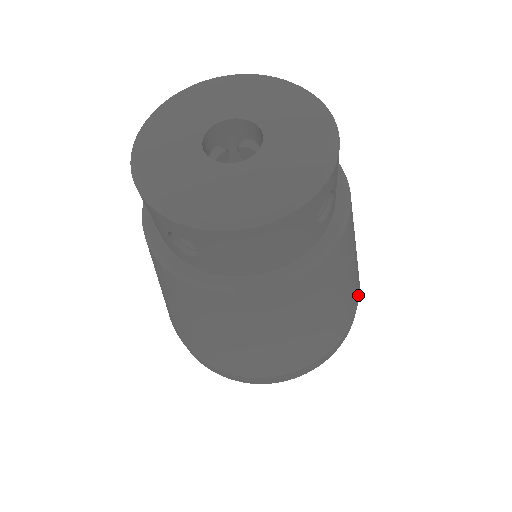
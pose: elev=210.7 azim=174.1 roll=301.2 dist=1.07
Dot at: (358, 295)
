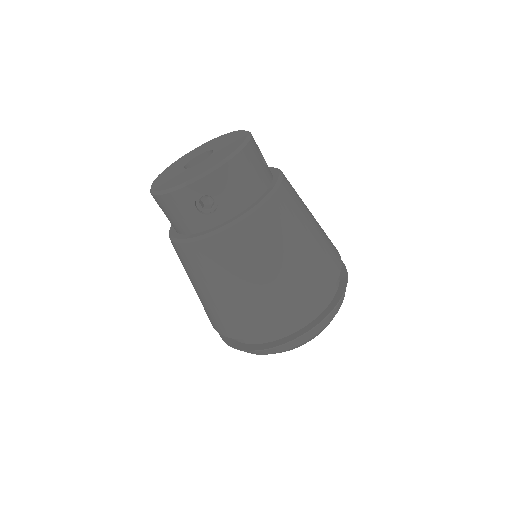
Dot at: (295, 315)
